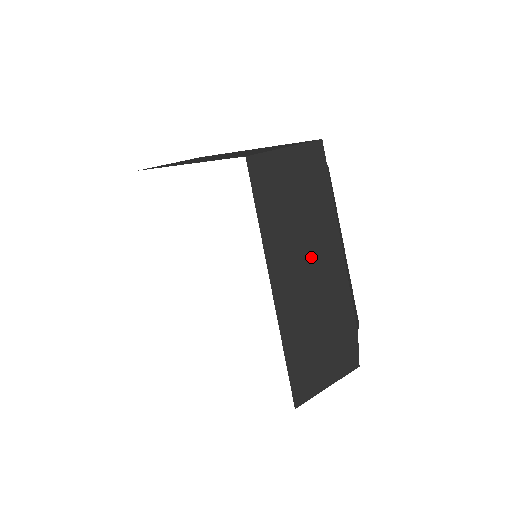
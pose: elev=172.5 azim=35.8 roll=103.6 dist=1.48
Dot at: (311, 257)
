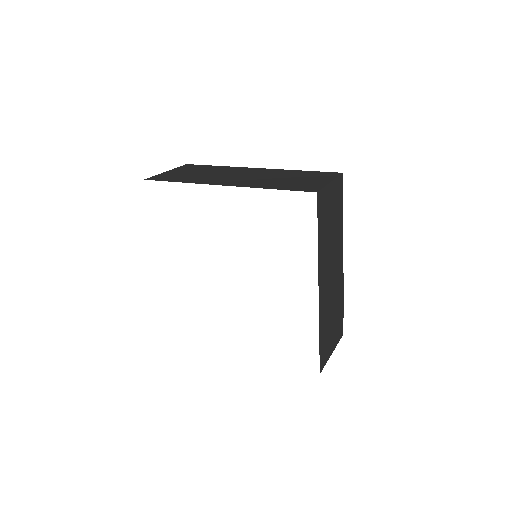
Dot at: (333, 261)
